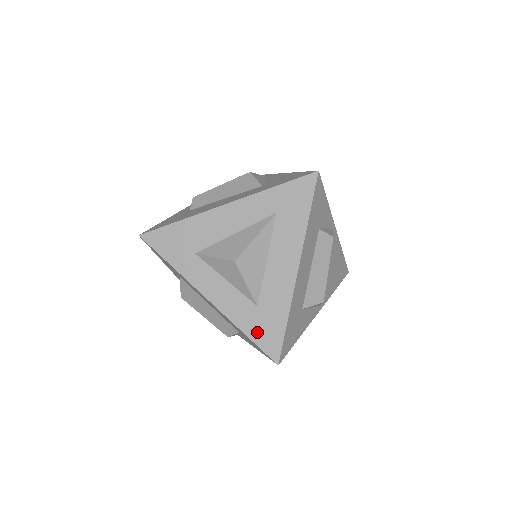
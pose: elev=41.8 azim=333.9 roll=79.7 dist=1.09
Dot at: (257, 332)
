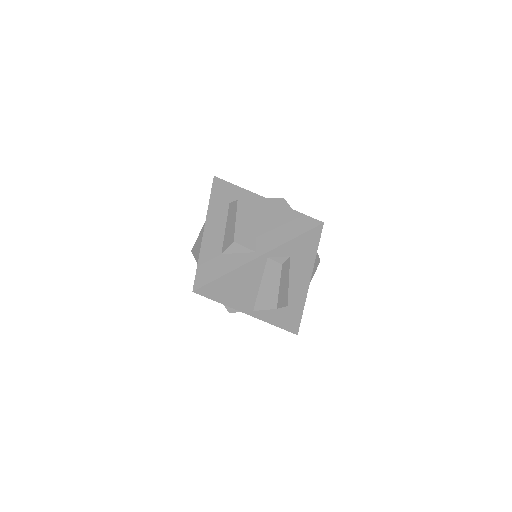
Dot at: occluded
